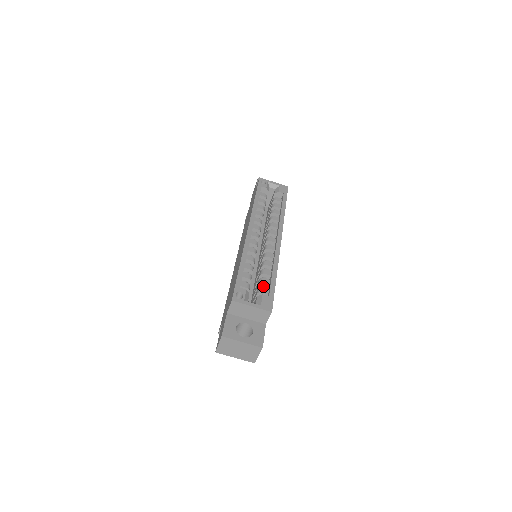
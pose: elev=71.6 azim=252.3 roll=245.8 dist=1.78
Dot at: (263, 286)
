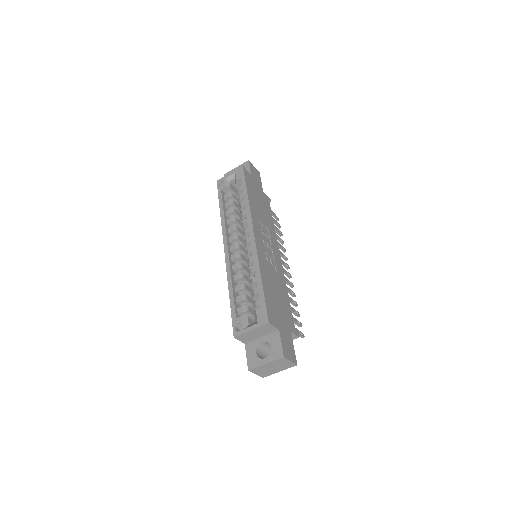
Dot at: (258, 296)
